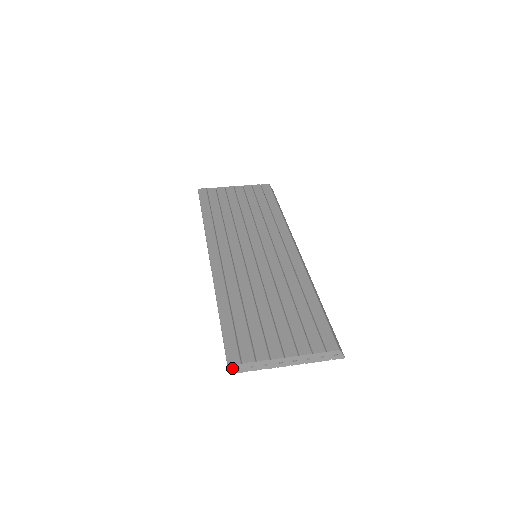
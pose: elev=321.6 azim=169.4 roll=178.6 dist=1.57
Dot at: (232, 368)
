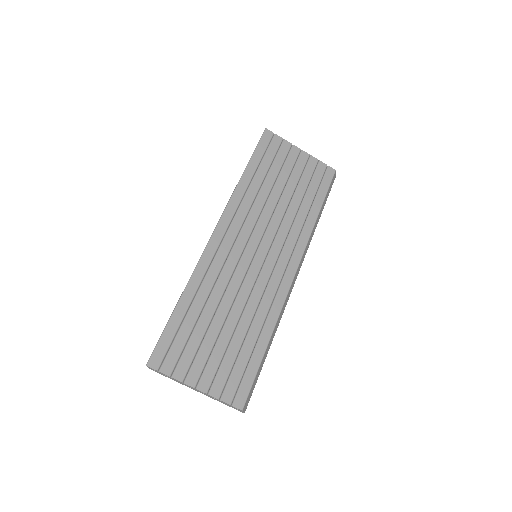
Dot at: (149, 367)
